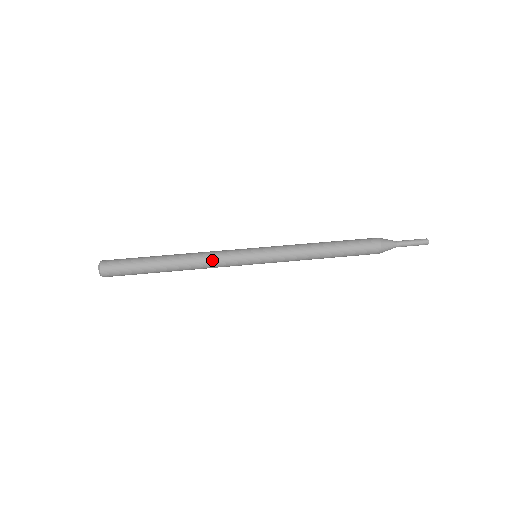
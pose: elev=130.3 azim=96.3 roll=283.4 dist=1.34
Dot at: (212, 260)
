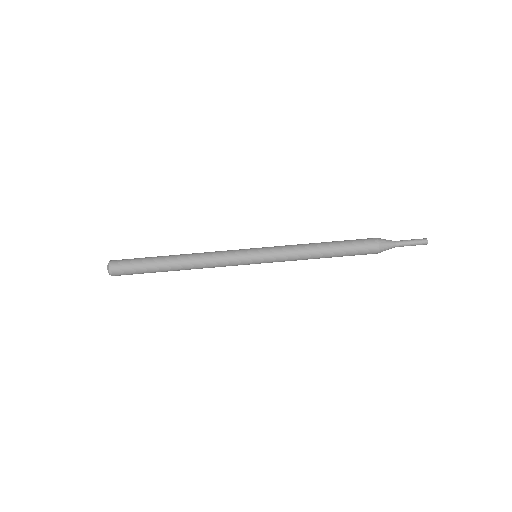
Dot at: (214, 264)
